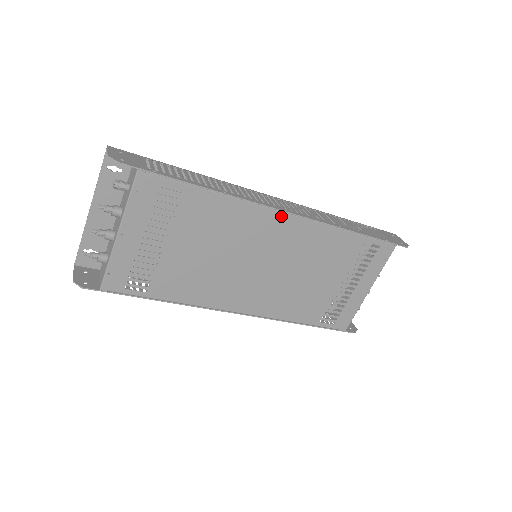
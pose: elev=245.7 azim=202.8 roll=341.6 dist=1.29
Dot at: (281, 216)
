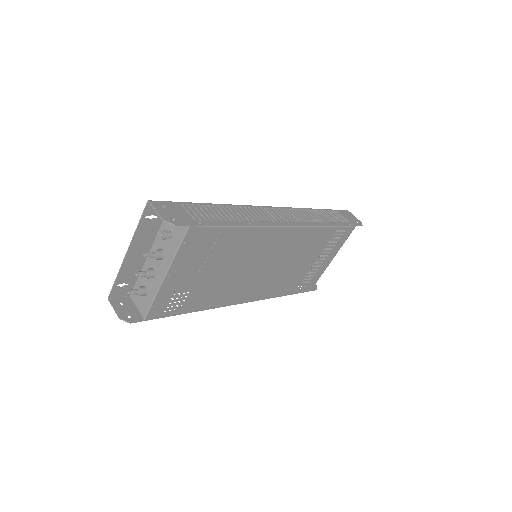
Dot at: (286, 229)
